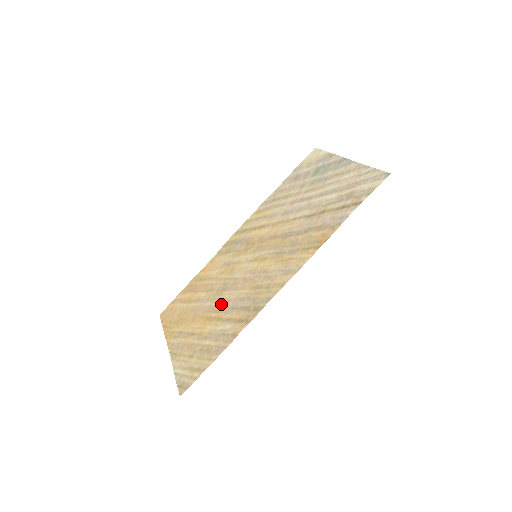
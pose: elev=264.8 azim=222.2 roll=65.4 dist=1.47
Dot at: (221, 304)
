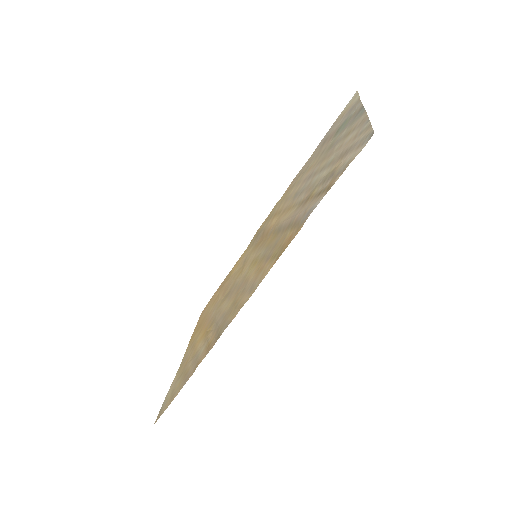
Dot at: (216, 316)
